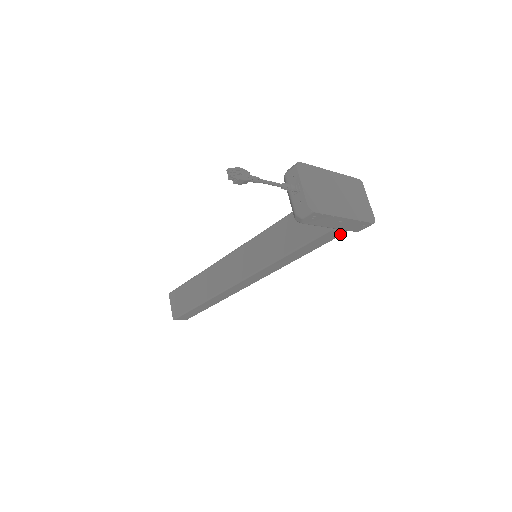
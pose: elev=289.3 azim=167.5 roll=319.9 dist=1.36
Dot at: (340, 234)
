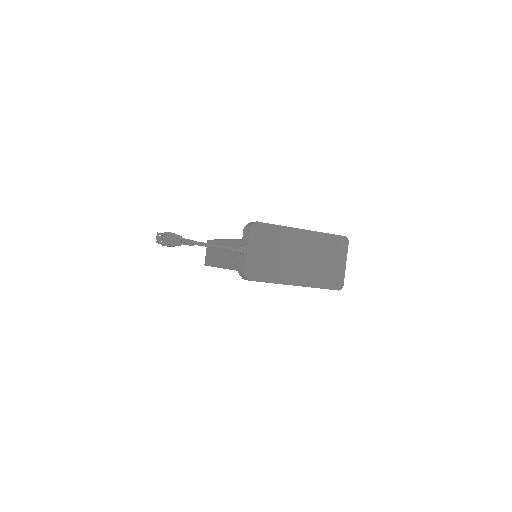
Dot at: occluded
